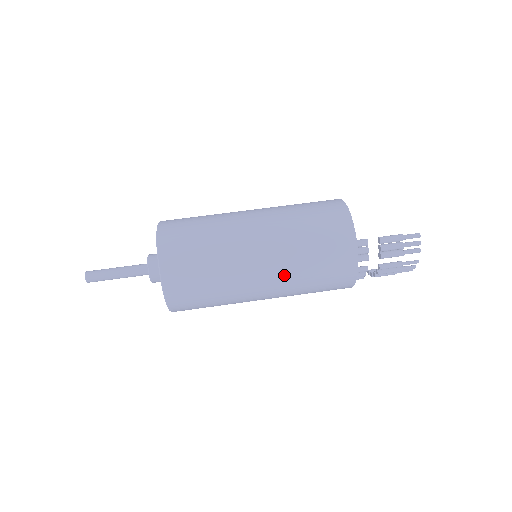
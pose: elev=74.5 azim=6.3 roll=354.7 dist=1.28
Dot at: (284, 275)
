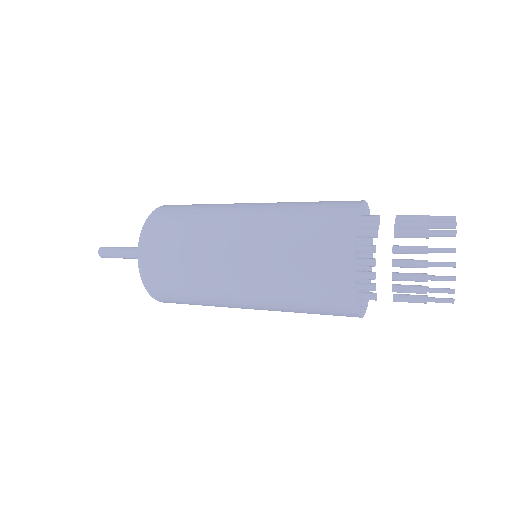
Dot at: (264, 225)
